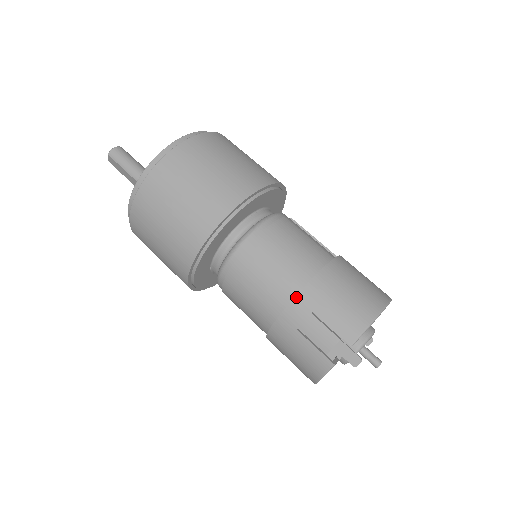
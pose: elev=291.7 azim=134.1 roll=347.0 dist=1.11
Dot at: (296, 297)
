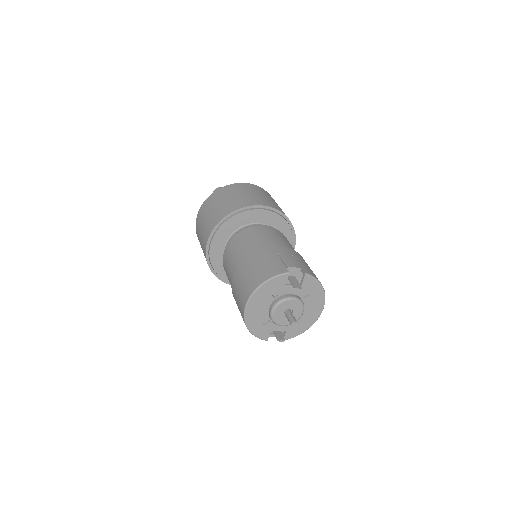
Dot at: (288, 248)
